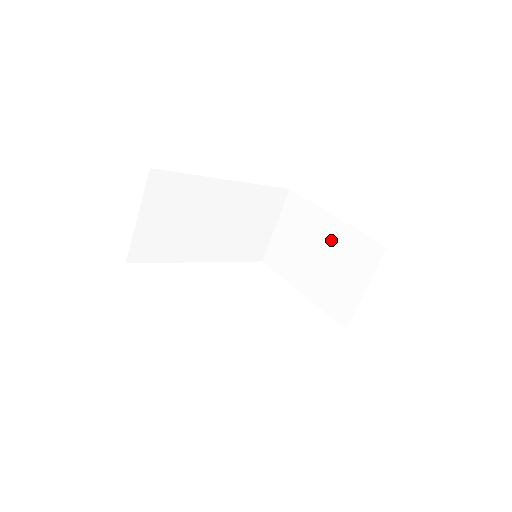
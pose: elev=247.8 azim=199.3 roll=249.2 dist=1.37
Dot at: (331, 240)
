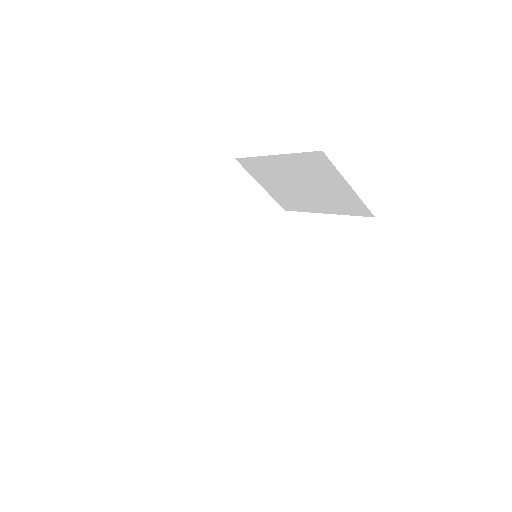
Dot at: (293, 171)
